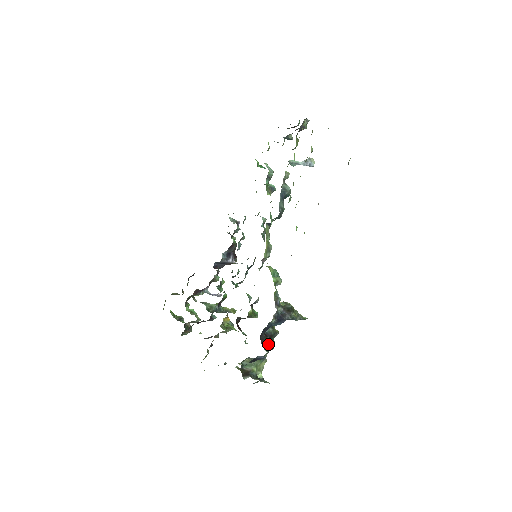
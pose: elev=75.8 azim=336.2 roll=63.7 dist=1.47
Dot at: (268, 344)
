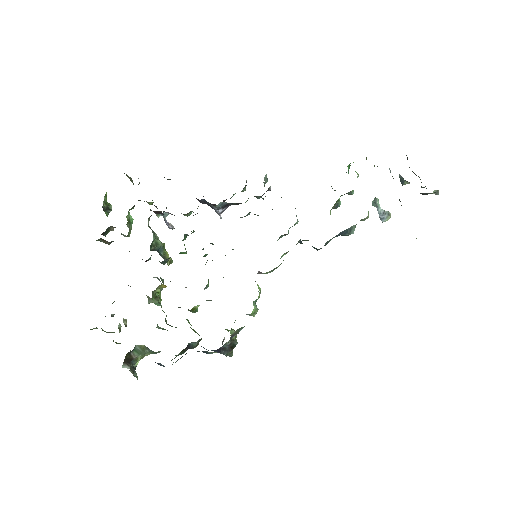
Dot at: (179, 354)
